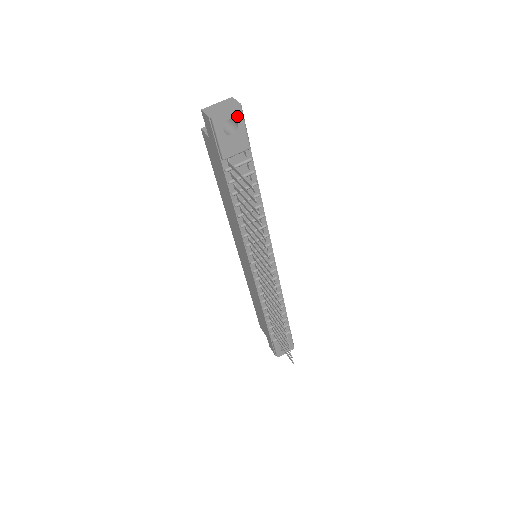
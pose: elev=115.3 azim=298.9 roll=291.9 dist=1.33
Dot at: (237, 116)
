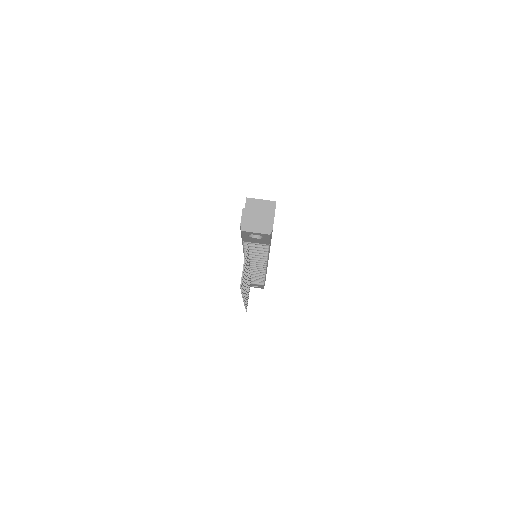
Dot at: (264, 235)
